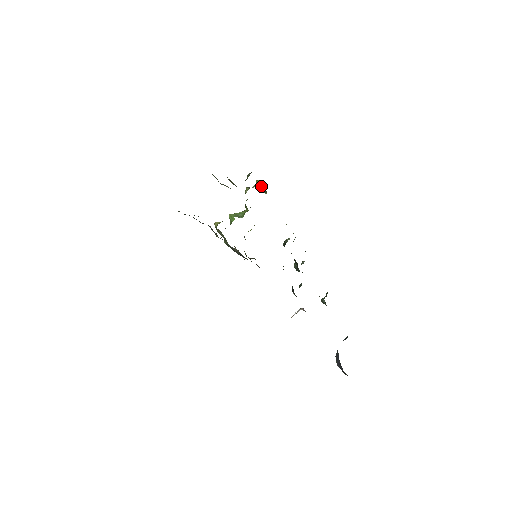
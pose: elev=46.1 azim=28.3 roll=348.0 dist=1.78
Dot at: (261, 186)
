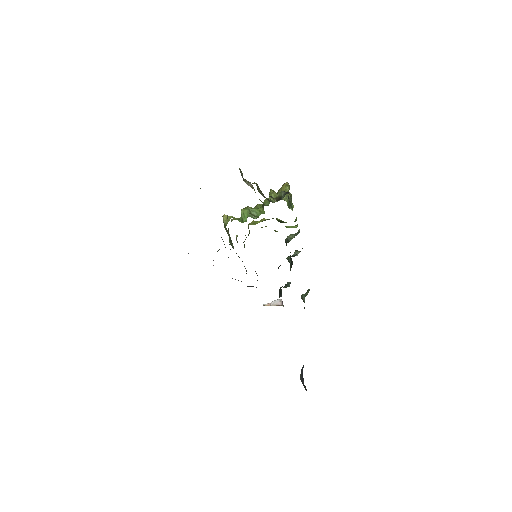
Dot at: (288, 195)
